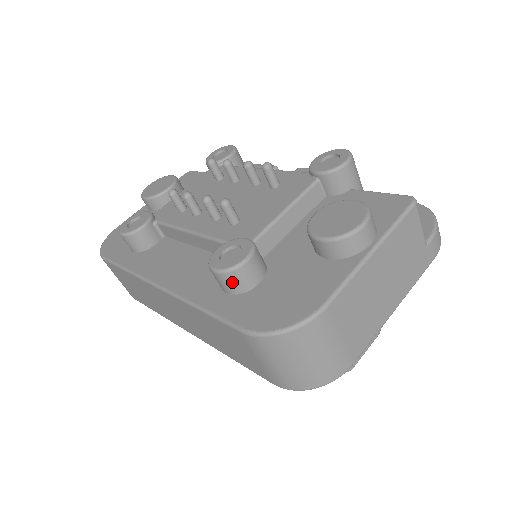
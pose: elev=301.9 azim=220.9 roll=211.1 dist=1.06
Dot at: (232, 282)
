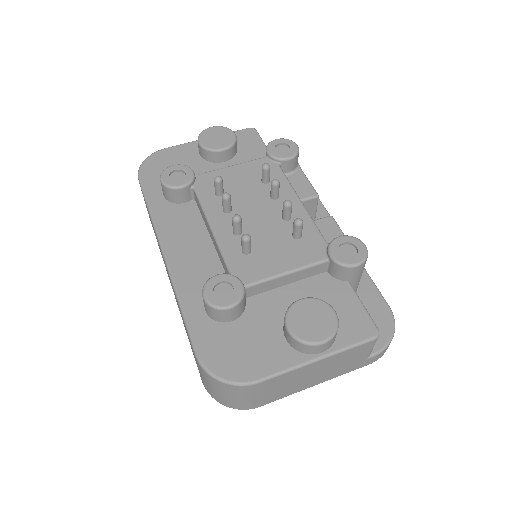
Dot at: (212, 312)
